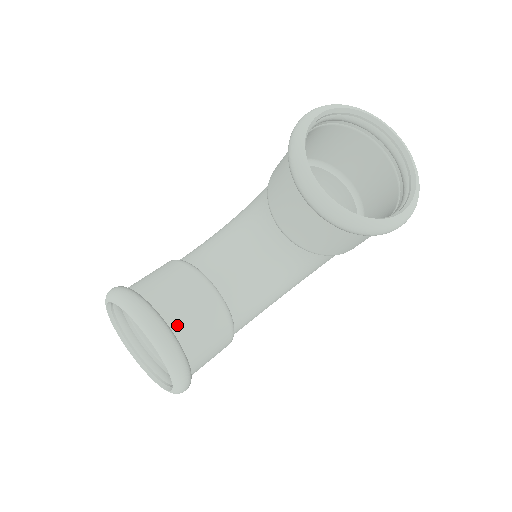
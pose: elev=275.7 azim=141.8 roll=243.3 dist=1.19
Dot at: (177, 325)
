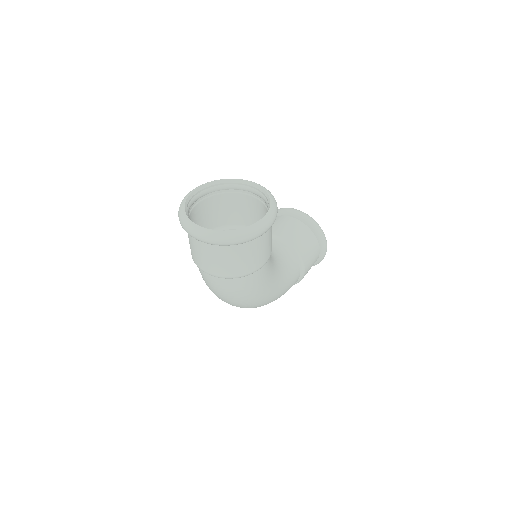
Dot at: (257, 201)
